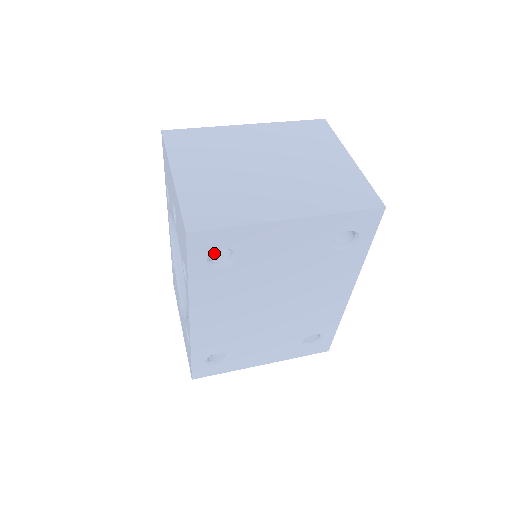
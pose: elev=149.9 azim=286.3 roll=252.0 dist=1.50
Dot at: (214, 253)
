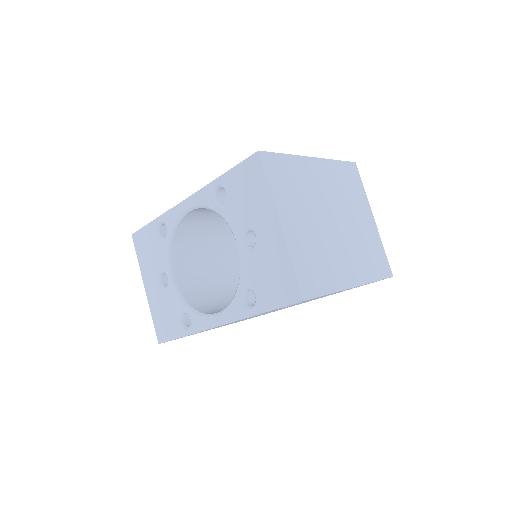
Dot at: occluded
